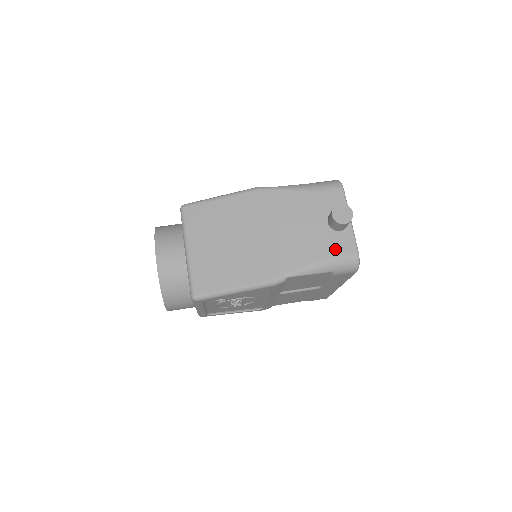
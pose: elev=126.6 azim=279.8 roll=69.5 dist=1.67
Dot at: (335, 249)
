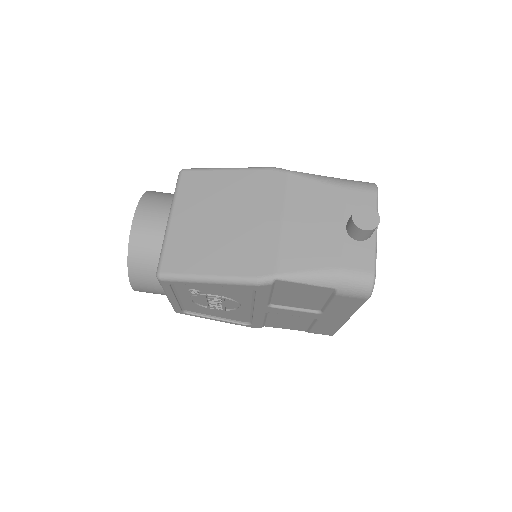
Dot at: (346, 261)
